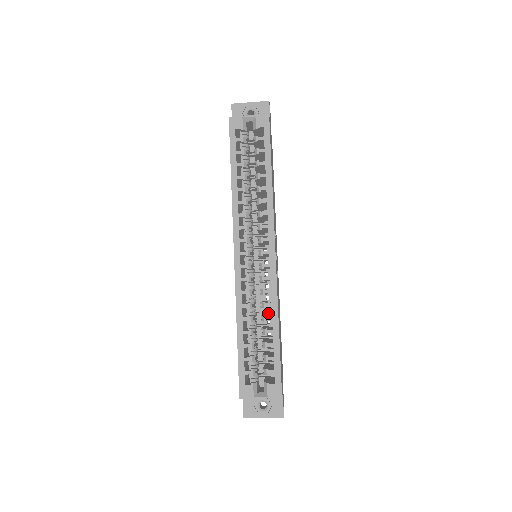
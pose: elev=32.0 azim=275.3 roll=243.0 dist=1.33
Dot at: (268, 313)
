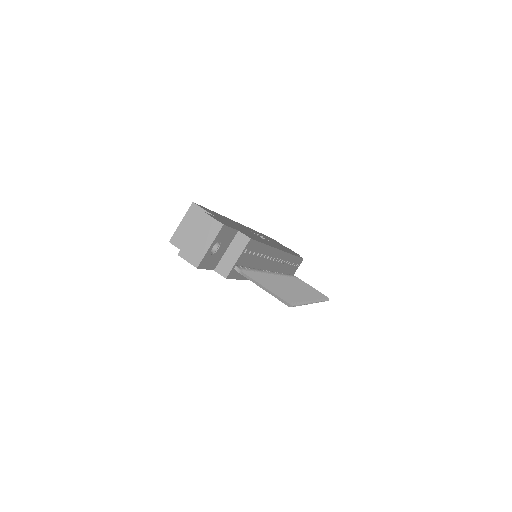
Dot at: occluded
